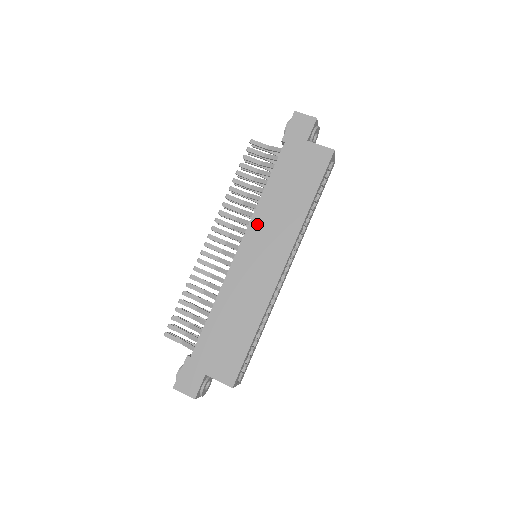
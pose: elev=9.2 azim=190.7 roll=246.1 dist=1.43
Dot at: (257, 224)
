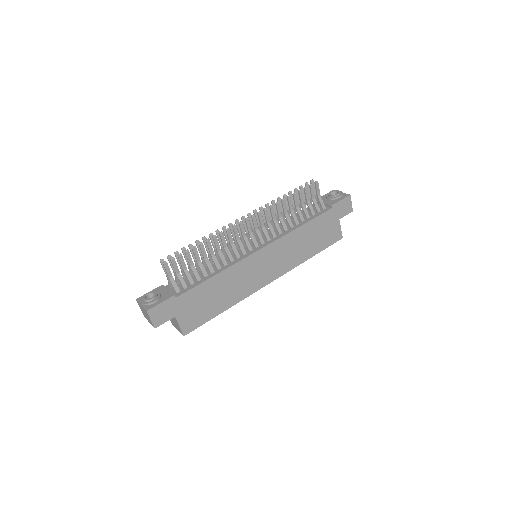
Dot at: (281, 244)
